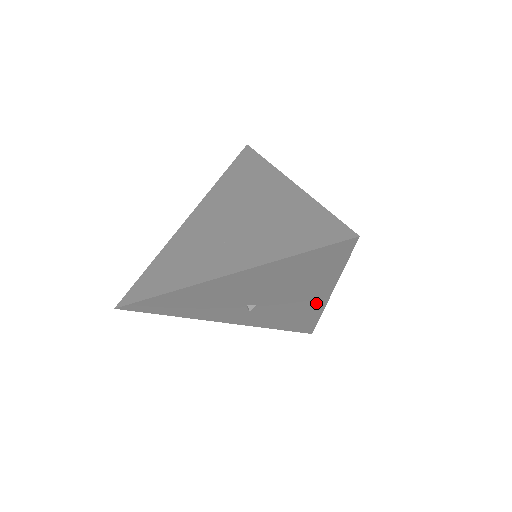
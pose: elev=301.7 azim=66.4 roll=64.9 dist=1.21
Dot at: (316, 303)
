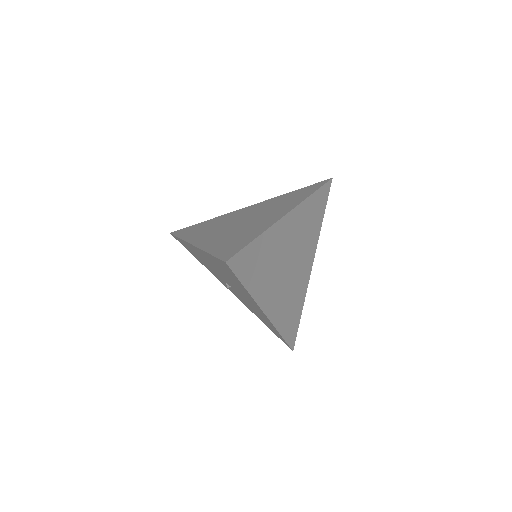
Dot at: (263, 315)
